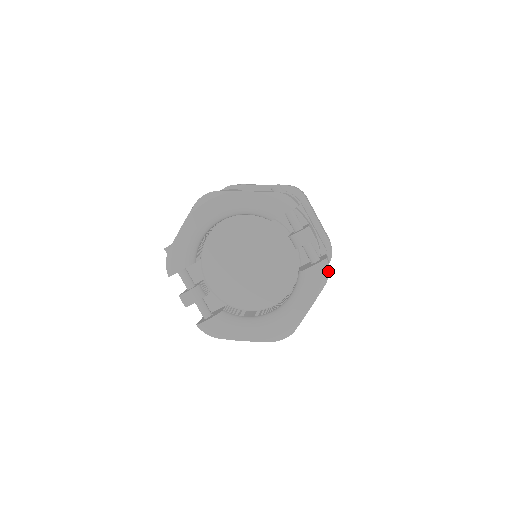
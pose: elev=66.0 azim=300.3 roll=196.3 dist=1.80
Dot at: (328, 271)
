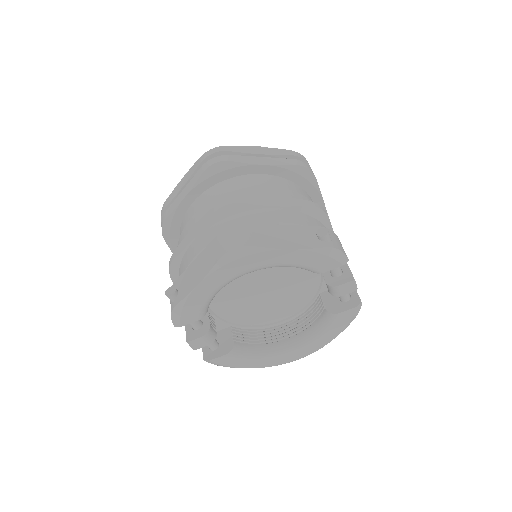
Dot at: occluded
